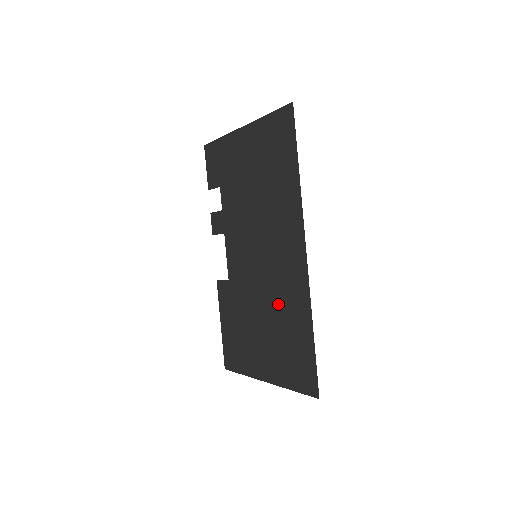
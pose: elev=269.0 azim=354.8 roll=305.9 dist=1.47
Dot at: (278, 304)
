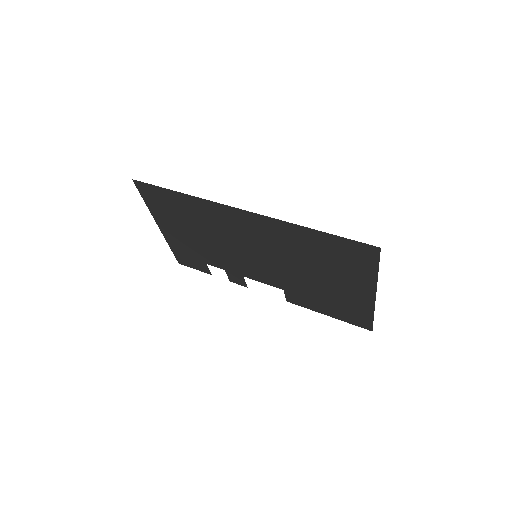
Dot at: (294, 253)
